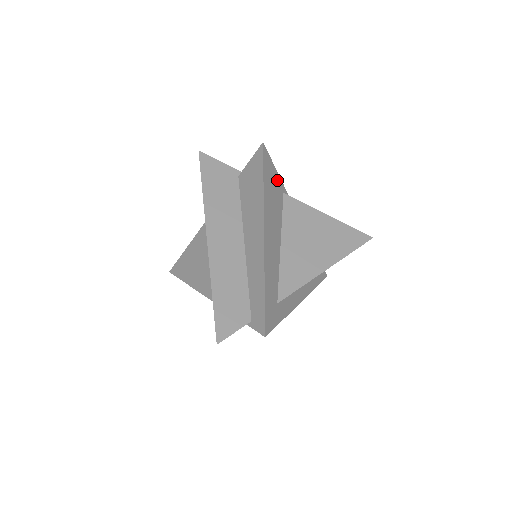
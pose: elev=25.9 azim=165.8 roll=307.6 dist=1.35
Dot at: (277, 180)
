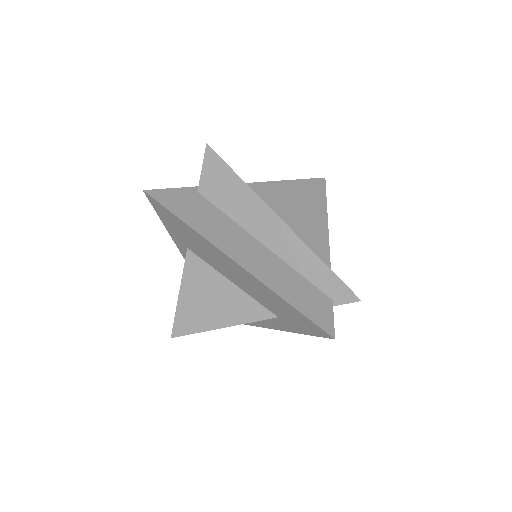
Dot at: occluded
